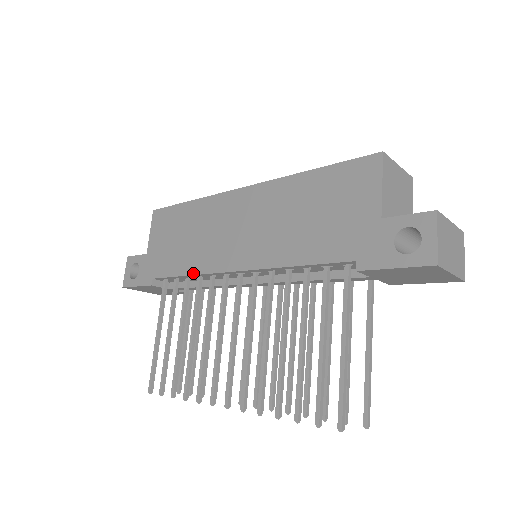
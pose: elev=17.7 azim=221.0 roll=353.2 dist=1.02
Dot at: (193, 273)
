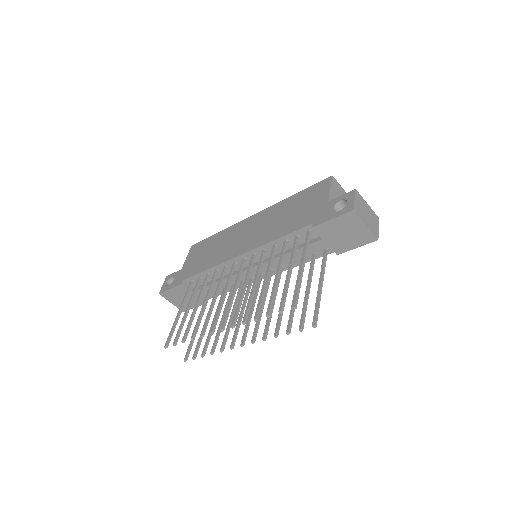
Dot at: (212, 266)
